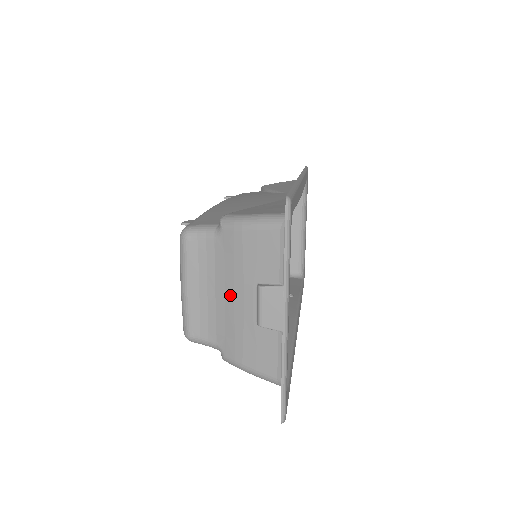
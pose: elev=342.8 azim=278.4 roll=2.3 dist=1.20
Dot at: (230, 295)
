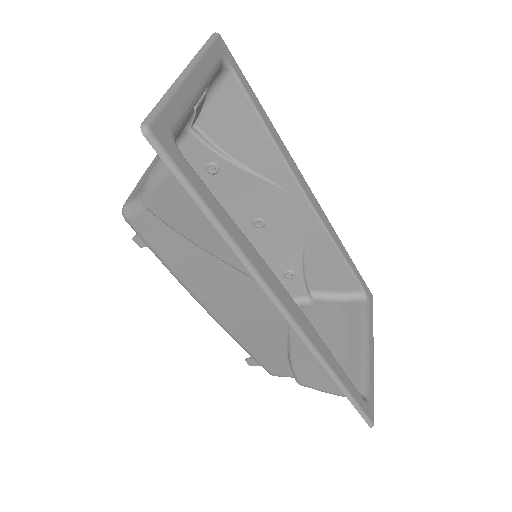
Dot at: occluded
